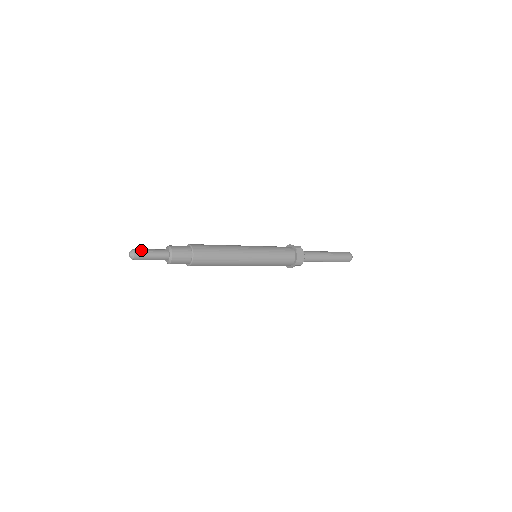
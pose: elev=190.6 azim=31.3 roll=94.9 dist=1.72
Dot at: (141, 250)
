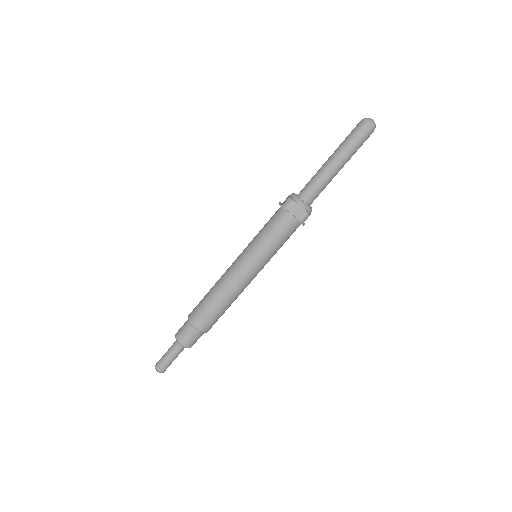
Dot at: (160, 362)
